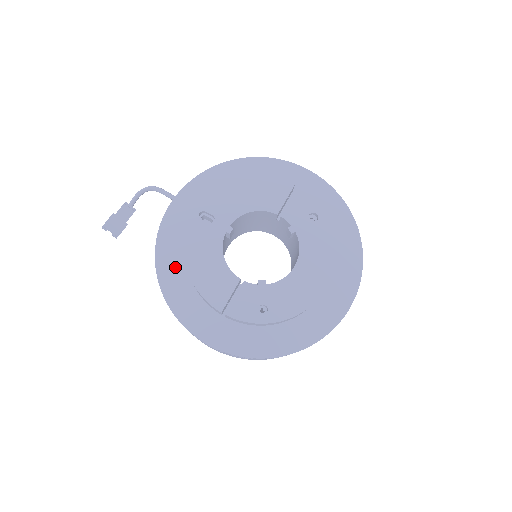
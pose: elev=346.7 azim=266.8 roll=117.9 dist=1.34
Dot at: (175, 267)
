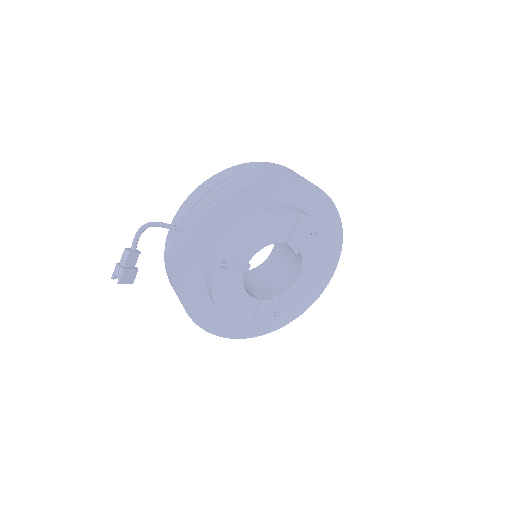
Dot at: (199, 300)
